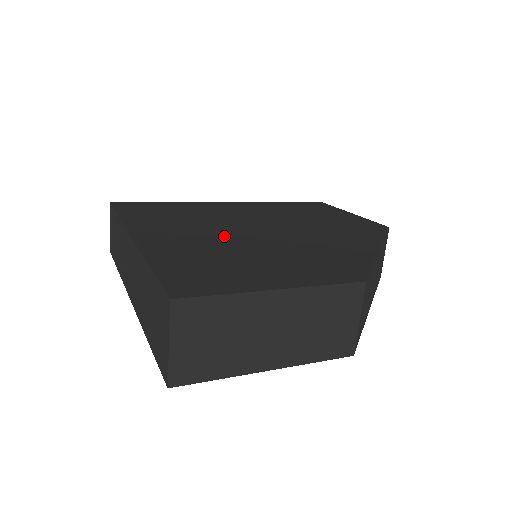
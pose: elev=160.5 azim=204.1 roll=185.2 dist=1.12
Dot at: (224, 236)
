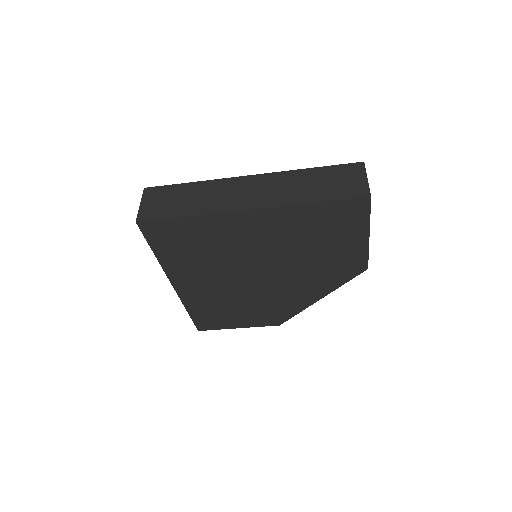
Dot at: occluded
